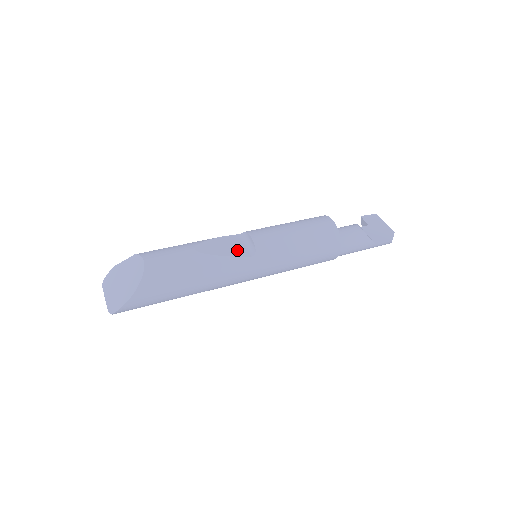
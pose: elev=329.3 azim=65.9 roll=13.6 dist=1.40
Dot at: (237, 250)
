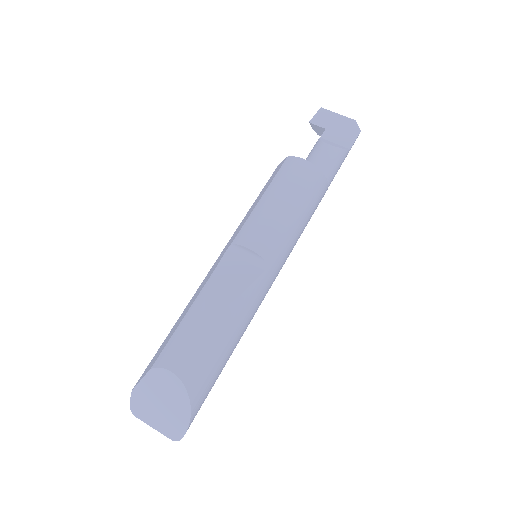
Dot at: (245, 274)
